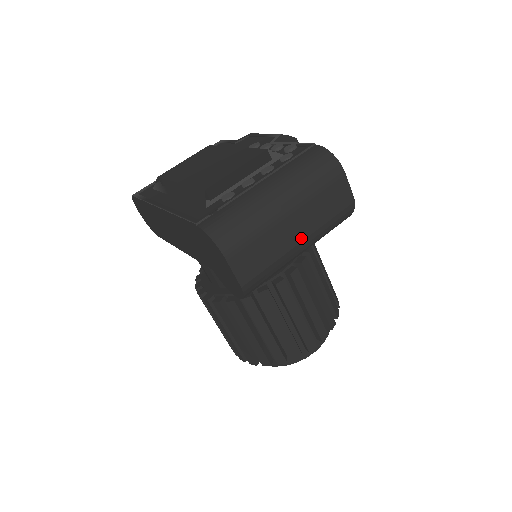
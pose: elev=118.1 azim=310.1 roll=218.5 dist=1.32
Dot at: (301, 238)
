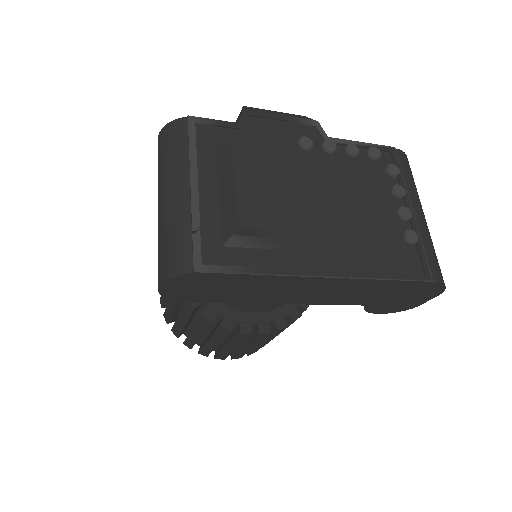
Dot at: occluded
